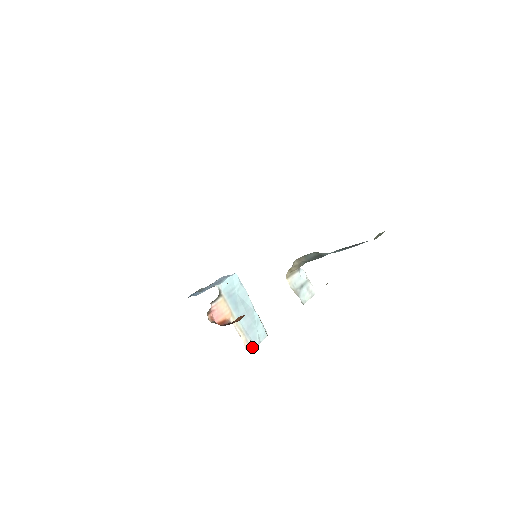
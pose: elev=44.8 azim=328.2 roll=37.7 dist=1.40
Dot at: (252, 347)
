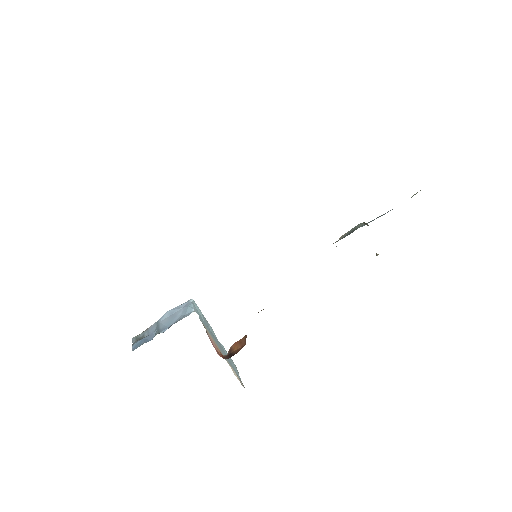
Dot at: (242, 384)
